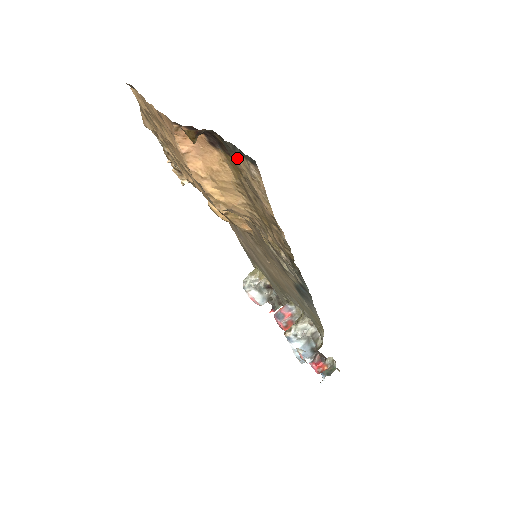
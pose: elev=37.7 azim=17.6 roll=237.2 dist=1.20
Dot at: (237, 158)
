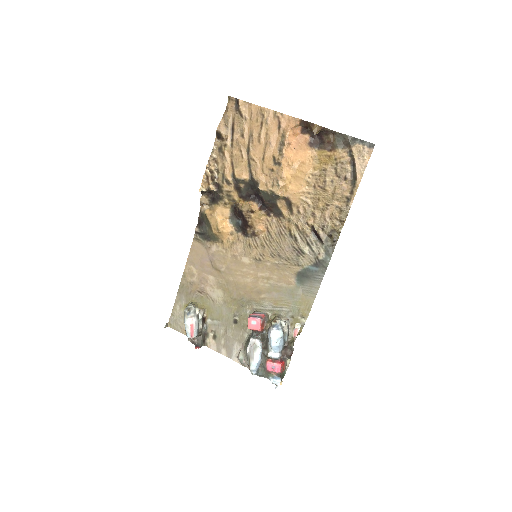
Dot at: (352, 145)
